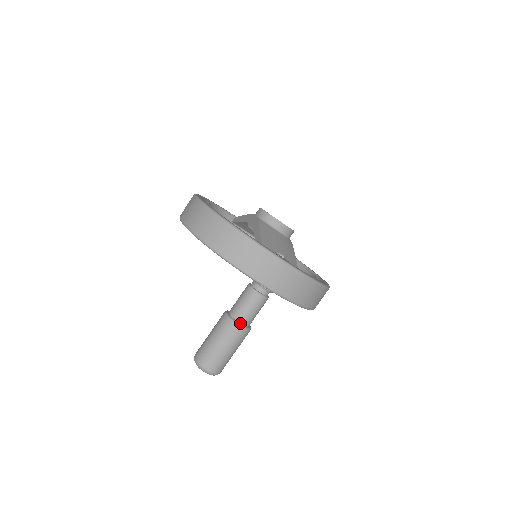
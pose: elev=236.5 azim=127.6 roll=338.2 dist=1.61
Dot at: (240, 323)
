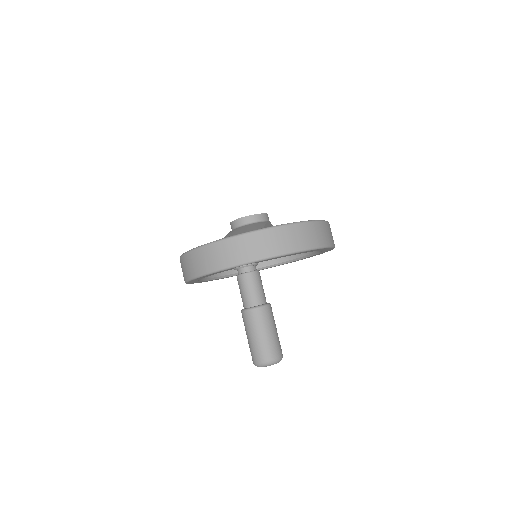
Dot at: (251, 307)
